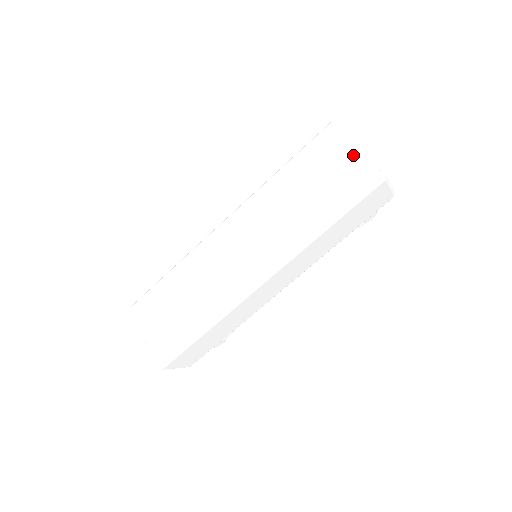
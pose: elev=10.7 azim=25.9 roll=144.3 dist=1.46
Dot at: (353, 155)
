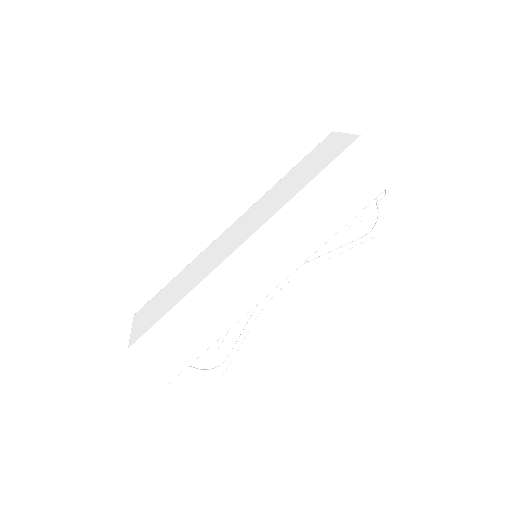
Dot at: (341, 138)
